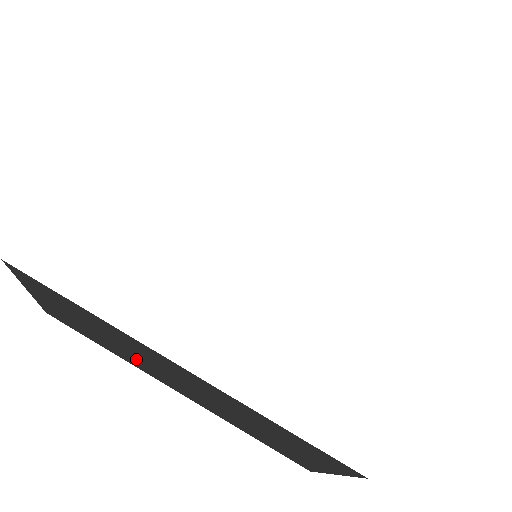
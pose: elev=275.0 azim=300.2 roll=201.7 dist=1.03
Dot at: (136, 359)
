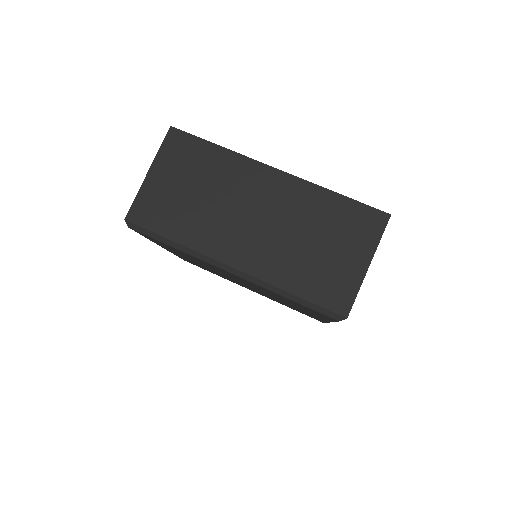
Dot at: (216, 218)
